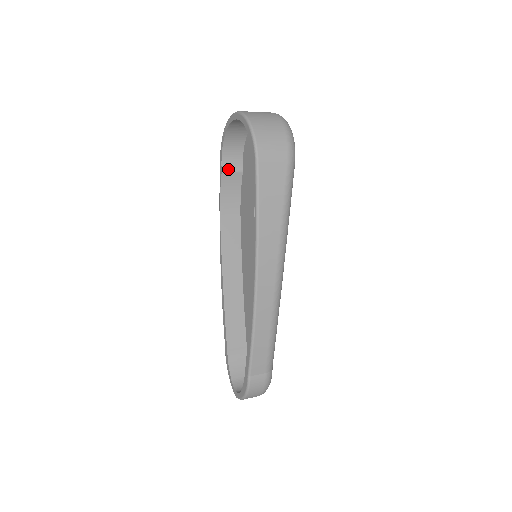
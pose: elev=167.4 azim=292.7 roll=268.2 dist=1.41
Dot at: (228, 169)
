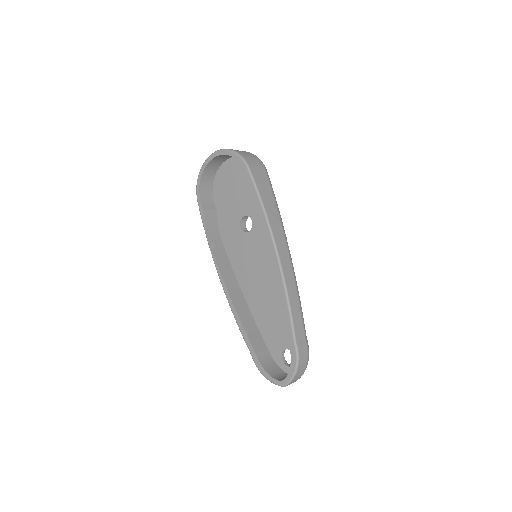
Dot at: (206, 207)
